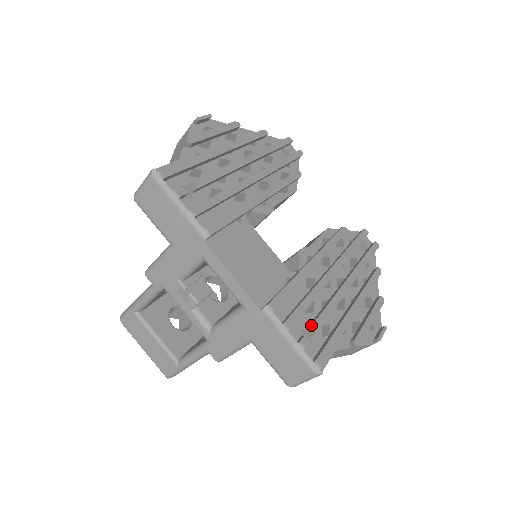
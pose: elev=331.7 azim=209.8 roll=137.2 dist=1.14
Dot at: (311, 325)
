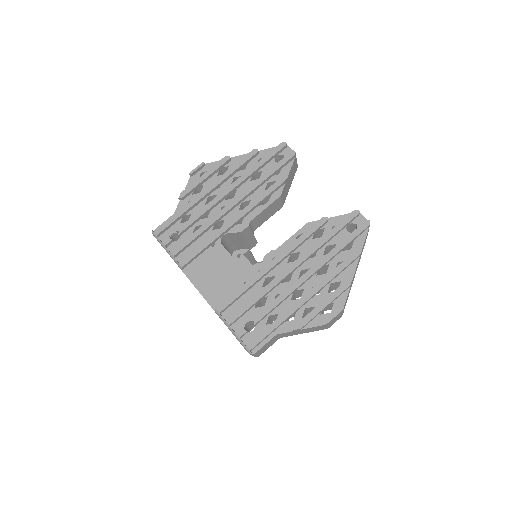
Dot at: (253, 318)
